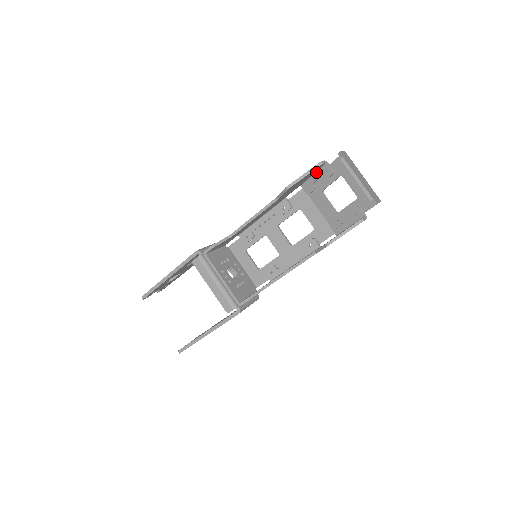
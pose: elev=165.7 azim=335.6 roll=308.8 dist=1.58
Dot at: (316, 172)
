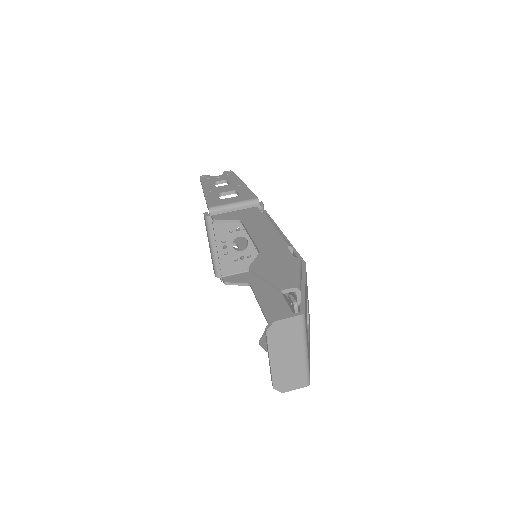
Dot at: (297, 279)
